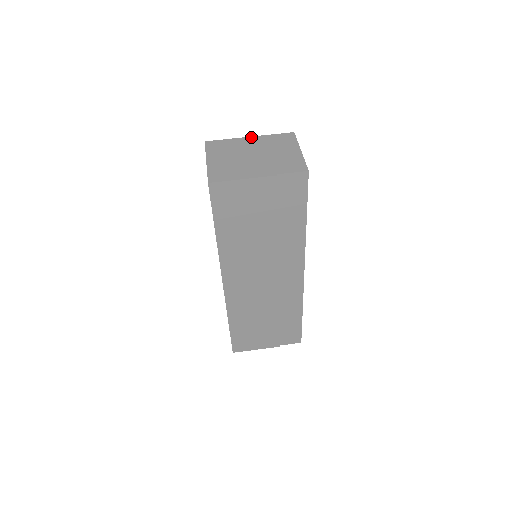
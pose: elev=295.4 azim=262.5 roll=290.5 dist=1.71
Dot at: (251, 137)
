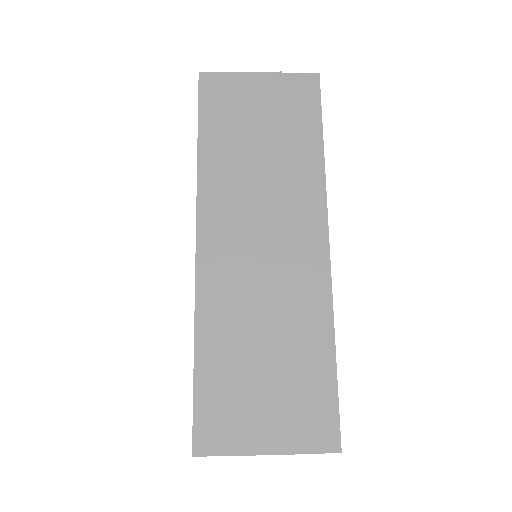
Dot at: occluded
